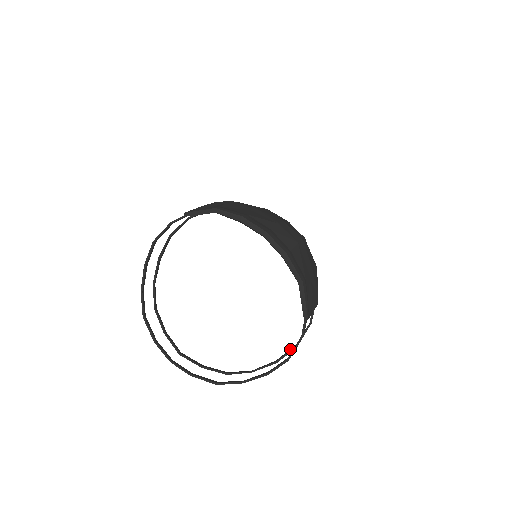
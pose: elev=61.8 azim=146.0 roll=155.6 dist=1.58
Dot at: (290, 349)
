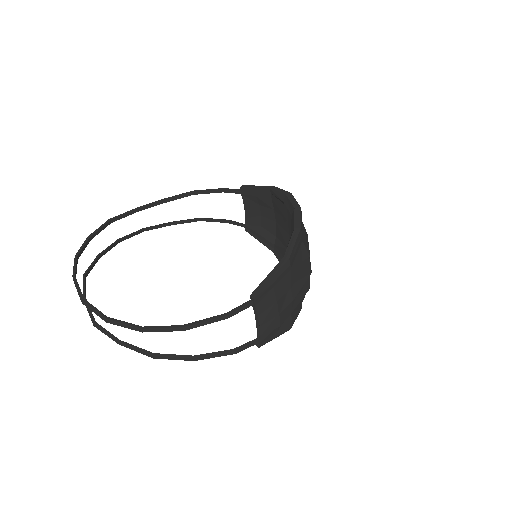
Dot at: (184, 356)
